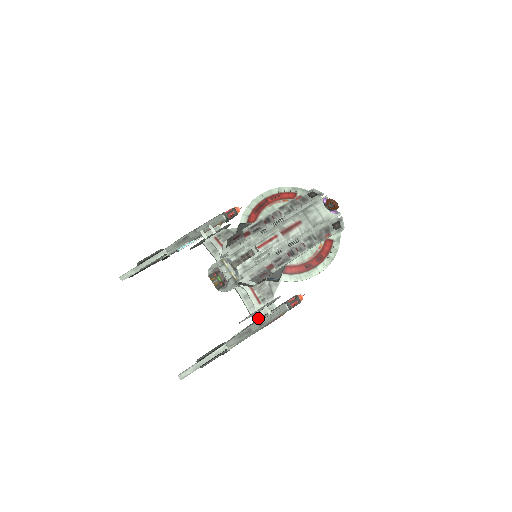
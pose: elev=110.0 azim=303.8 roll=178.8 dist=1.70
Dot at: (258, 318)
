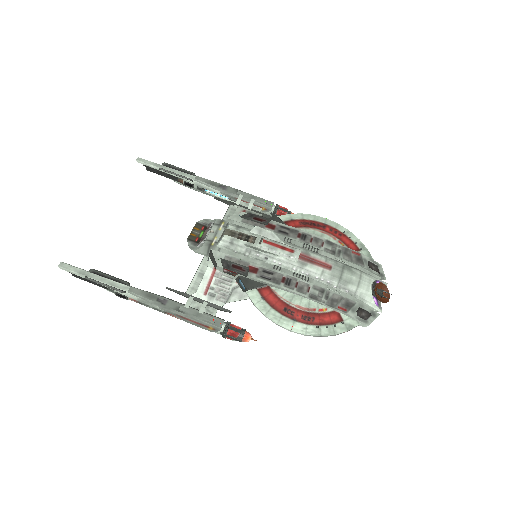
Dot at: (187, 304)
